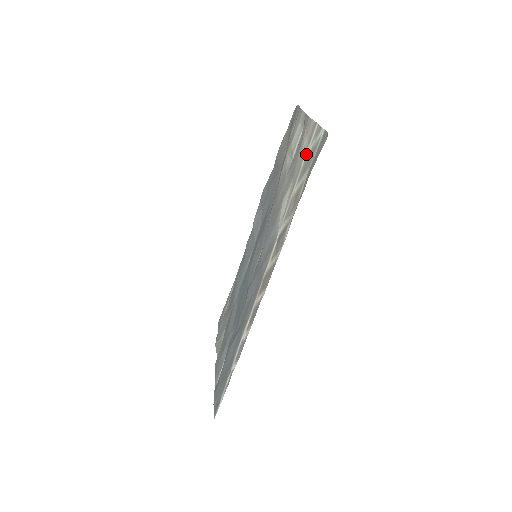
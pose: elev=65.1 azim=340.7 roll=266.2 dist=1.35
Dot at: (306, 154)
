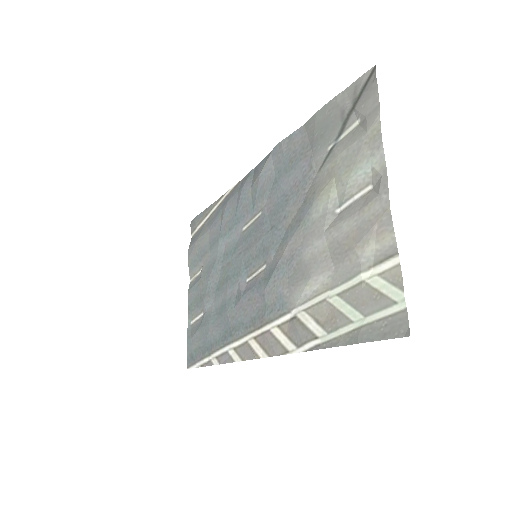
Dot at: (365, 277)
